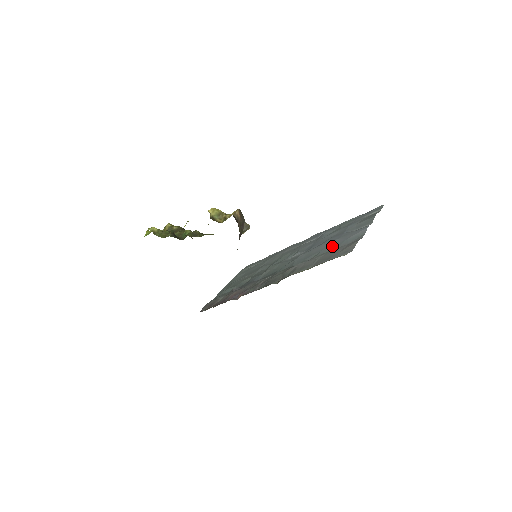
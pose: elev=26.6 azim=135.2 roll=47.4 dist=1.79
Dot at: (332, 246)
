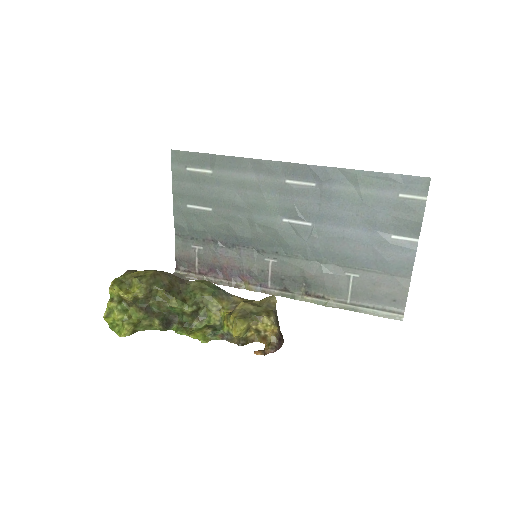
Dot at: (366, 261)
